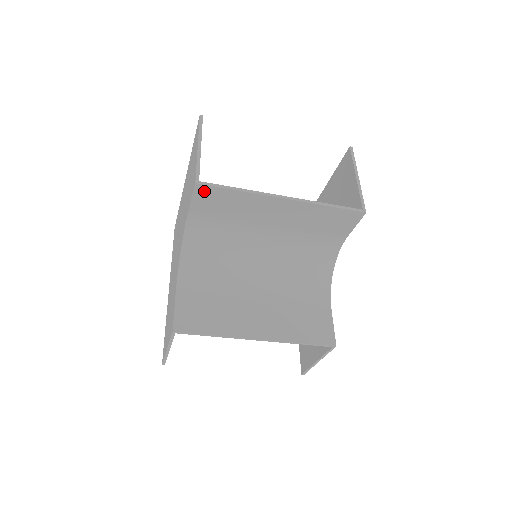
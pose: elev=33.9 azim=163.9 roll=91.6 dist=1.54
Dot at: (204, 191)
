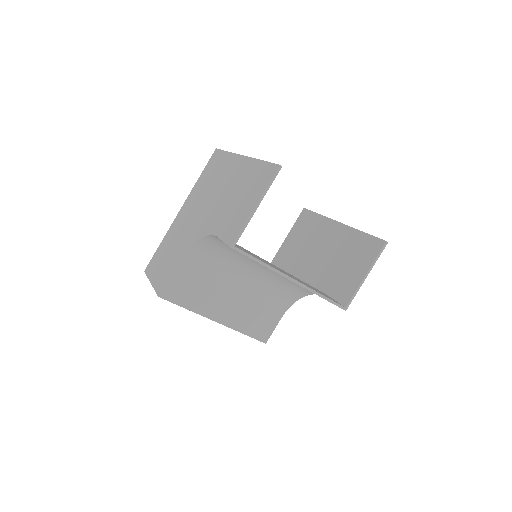
Dot at: occluded
